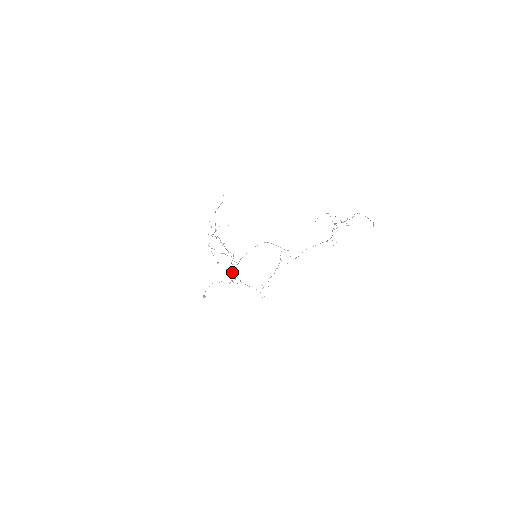
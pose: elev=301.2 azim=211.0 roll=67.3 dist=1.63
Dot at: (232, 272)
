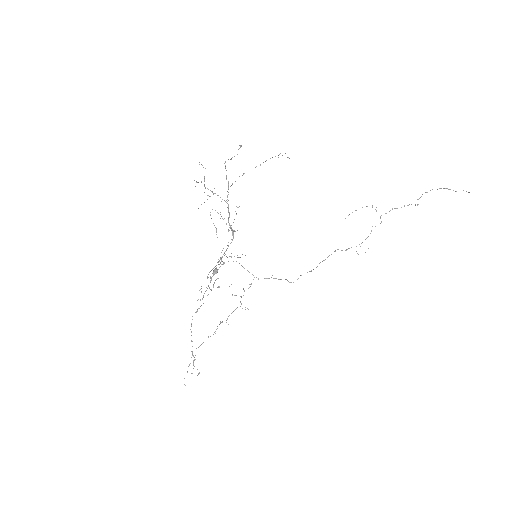
Dot at: occluded
